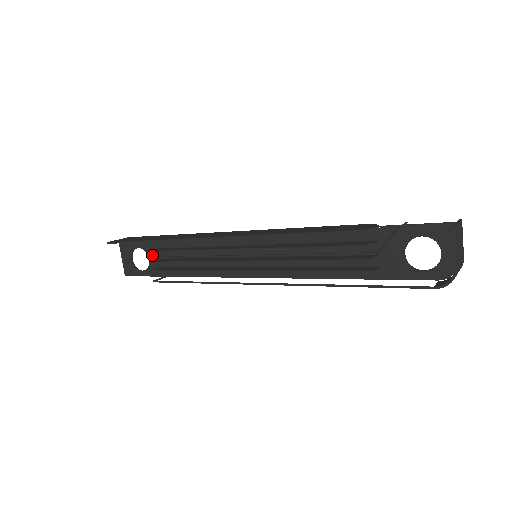
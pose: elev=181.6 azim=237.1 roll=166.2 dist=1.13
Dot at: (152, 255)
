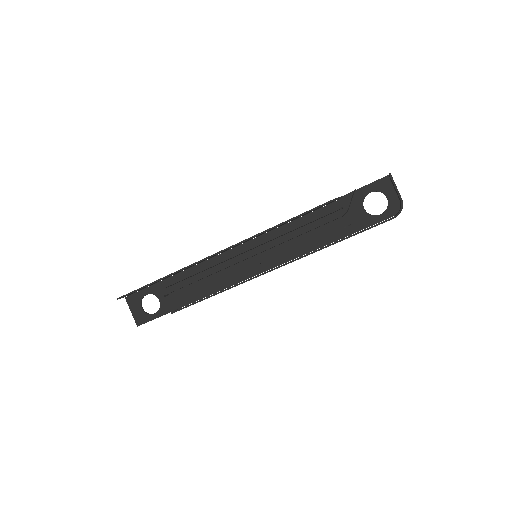
Dot at: (161, 295)
